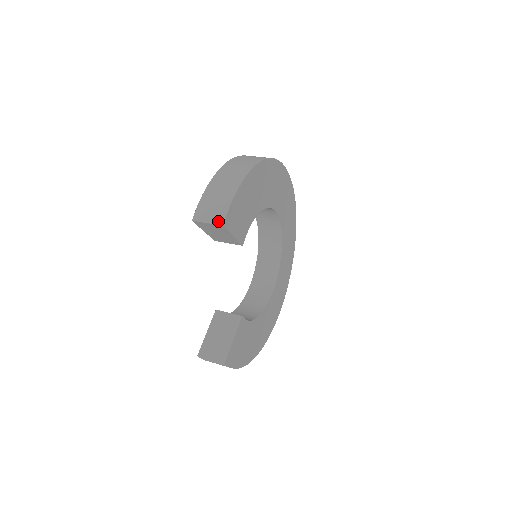
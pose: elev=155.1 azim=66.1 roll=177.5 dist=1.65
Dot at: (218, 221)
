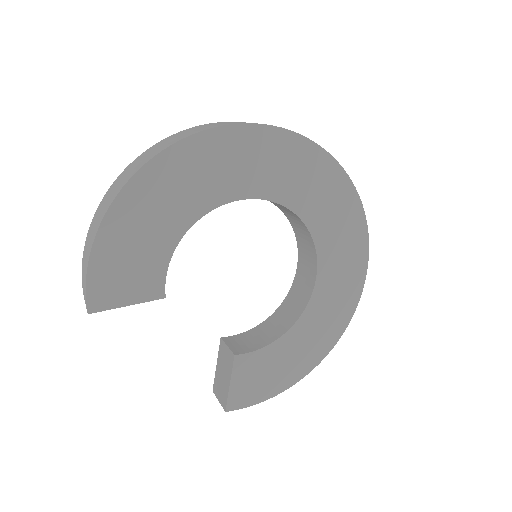
Dot at: (86, 306)
